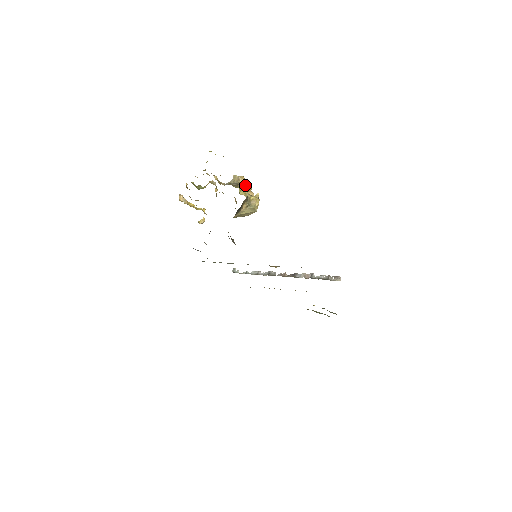
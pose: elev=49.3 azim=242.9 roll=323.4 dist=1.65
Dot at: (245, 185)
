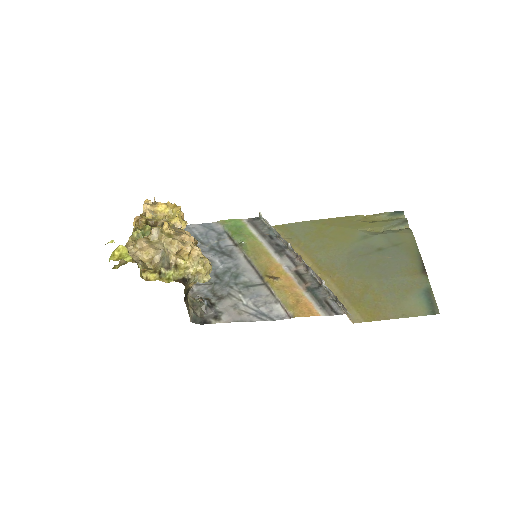
Dot at: (181, 250)
